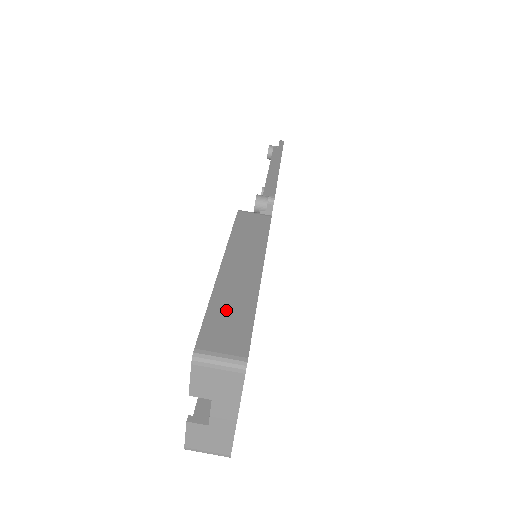
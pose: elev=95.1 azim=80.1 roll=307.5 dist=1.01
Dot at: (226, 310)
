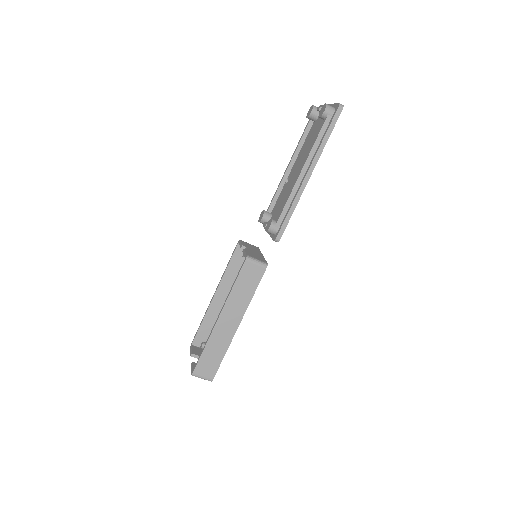
Dot at: (211, 353)
